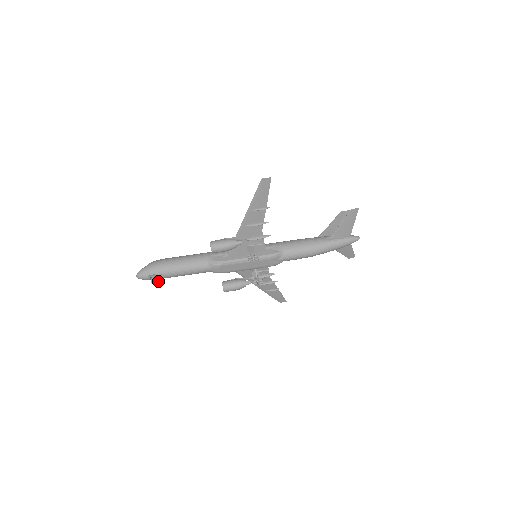
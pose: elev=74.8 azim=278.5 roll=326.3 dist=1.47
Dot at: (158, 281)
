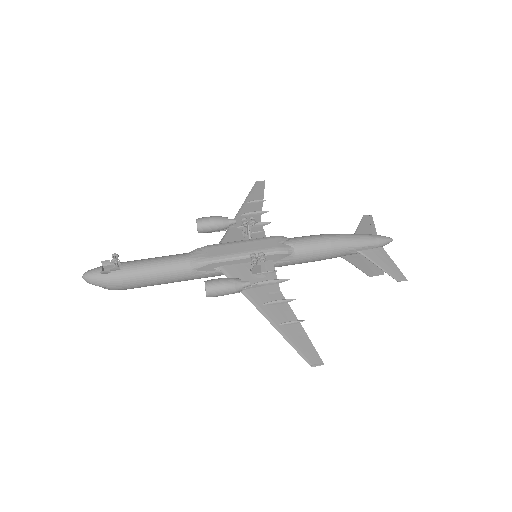
Dot at: (113, 256)
